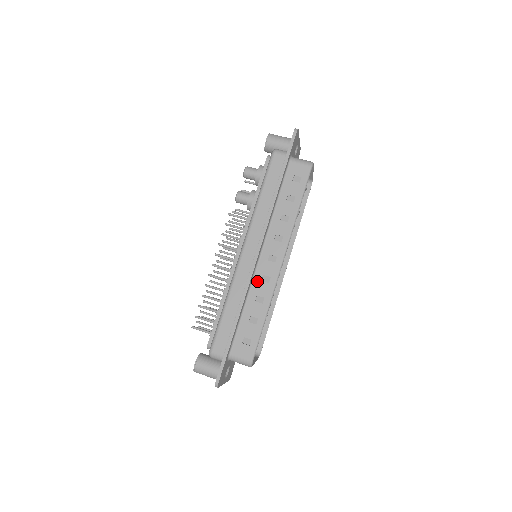
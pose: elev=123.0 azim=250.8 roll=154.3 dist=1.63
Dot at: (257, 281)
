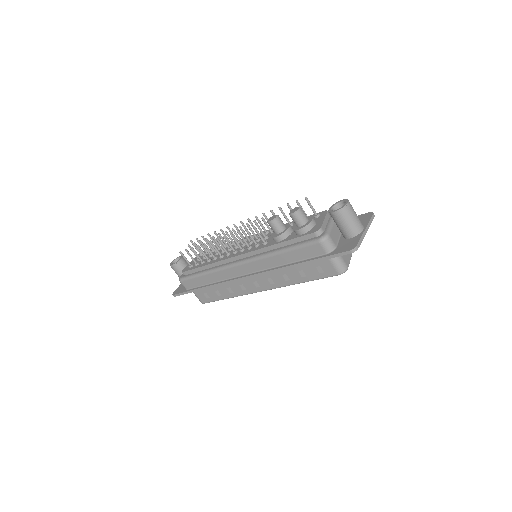
Dot at: (236, 283)
